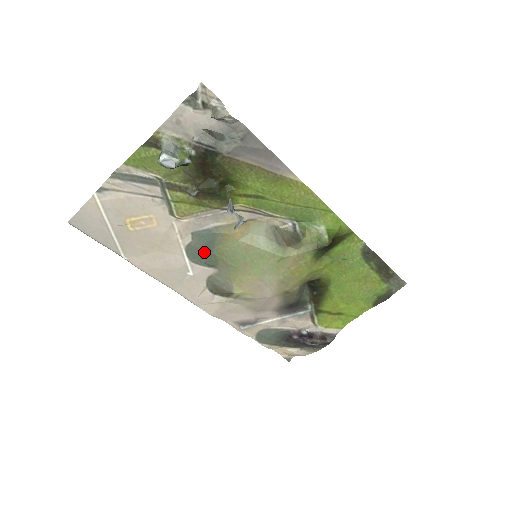
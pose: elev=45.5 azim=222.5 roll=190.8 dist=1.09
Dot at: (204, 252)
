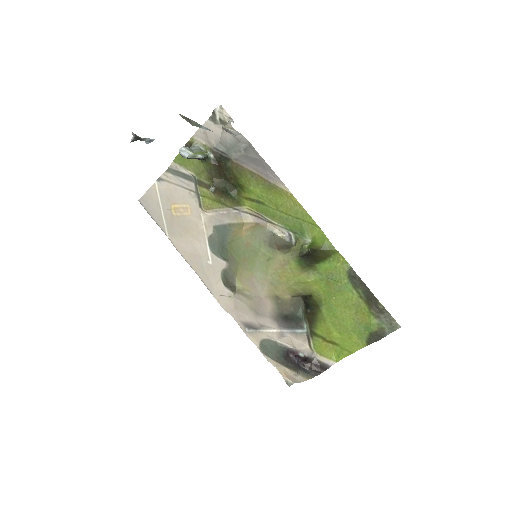
Dot at: (220, 245)
